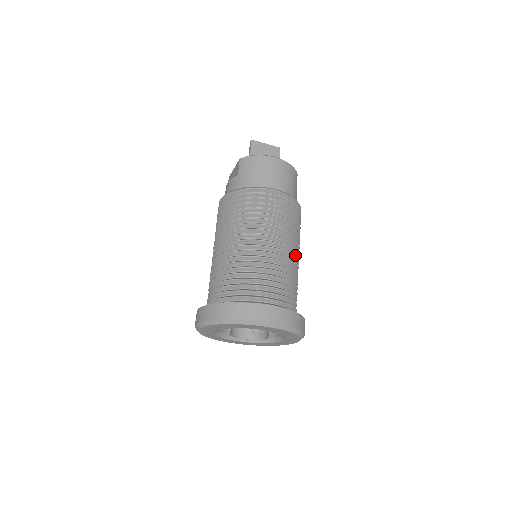
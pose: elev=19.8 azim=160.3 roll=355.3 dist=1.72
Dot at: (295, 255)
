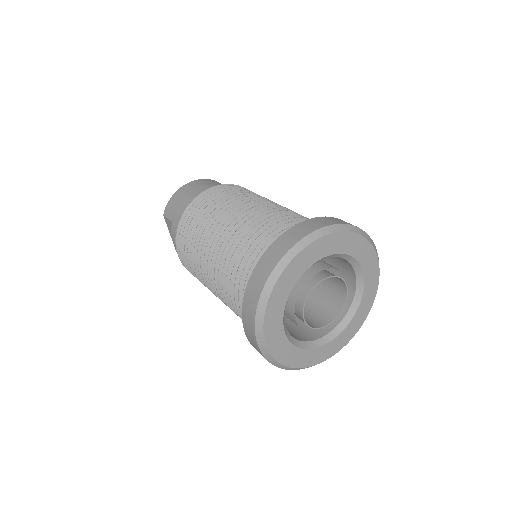
Dot at: occluded
